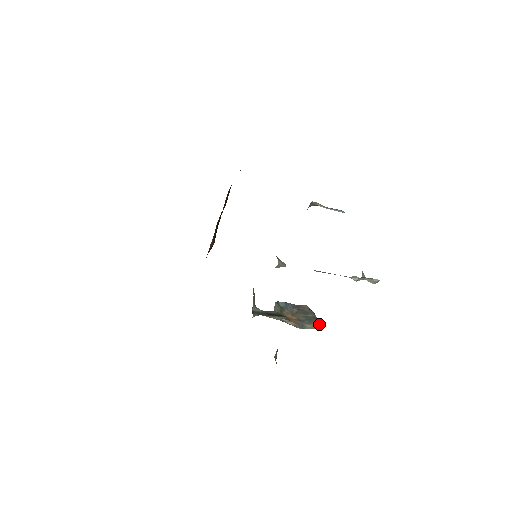
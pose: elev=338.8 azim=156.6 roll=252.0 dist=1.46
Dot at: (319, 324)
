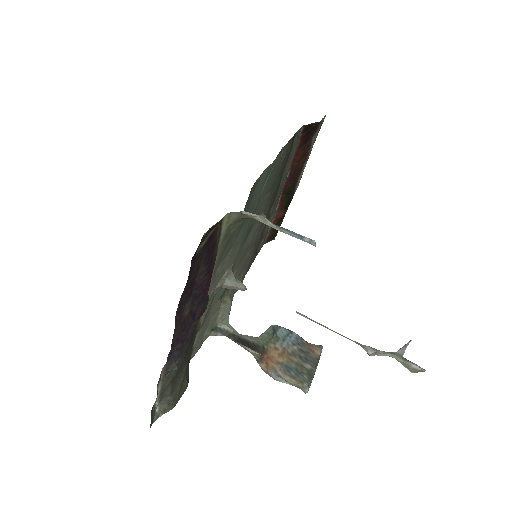
Dot at: (307, 385)
